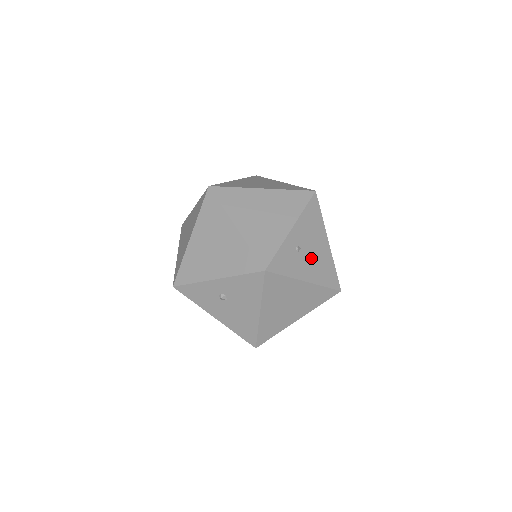
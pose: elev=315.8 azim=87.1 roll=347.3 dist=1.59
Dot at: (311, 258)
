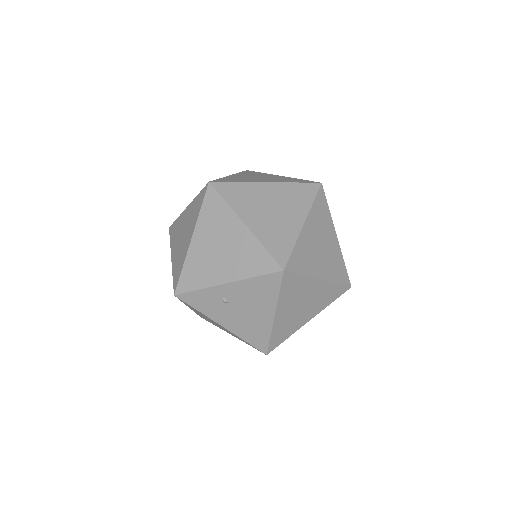
Dot at: (240, 315)
